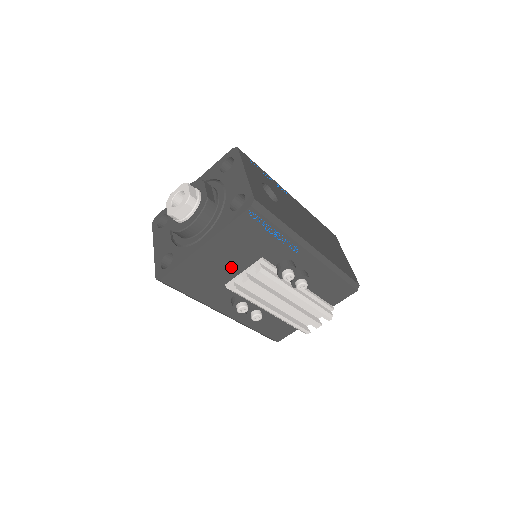
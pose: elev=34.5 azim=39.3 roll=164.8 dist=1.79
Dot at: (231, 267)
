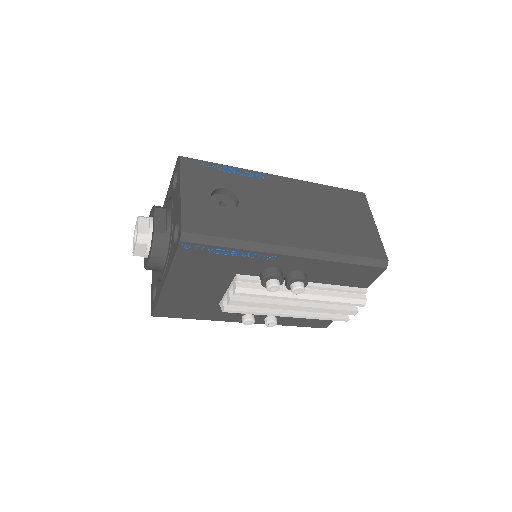
Dot at: (211, 290)
